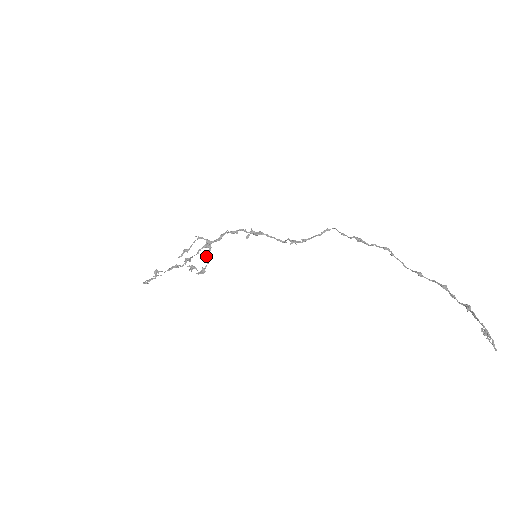
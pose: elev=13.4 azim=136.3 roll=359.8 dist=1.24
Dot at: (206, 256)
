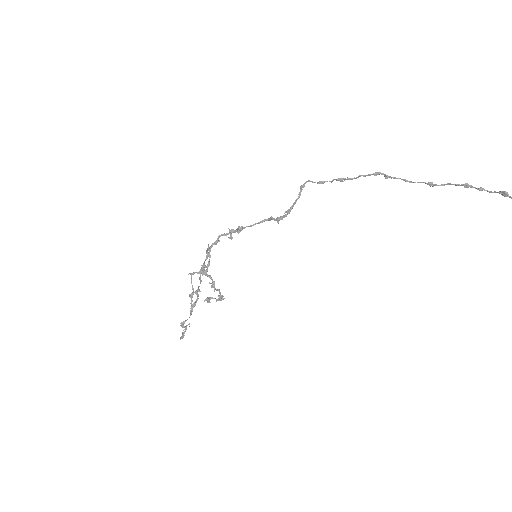
Dot at: (213, 287)
